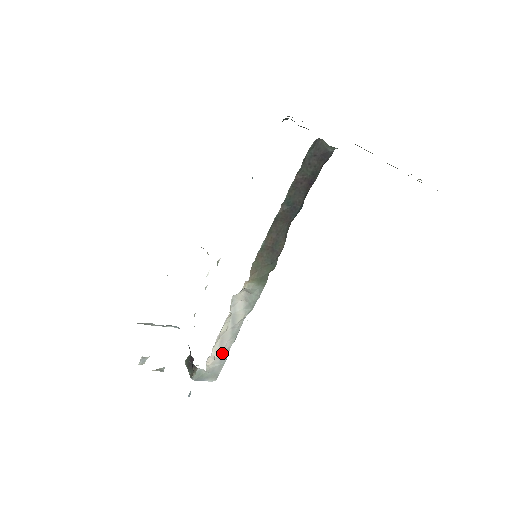
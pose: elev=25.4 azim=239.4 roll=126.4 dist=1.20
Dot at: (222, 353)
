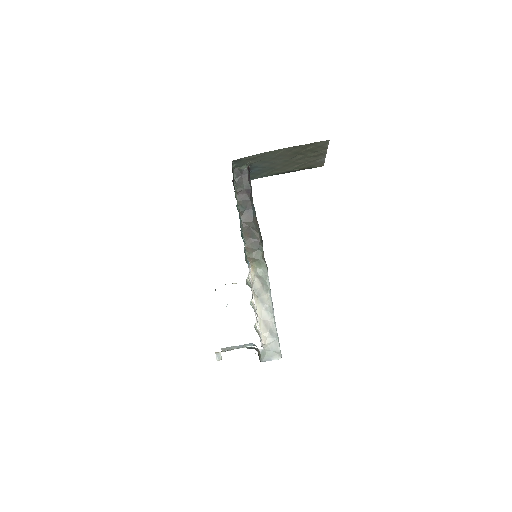
Dot at: (269, 331)
